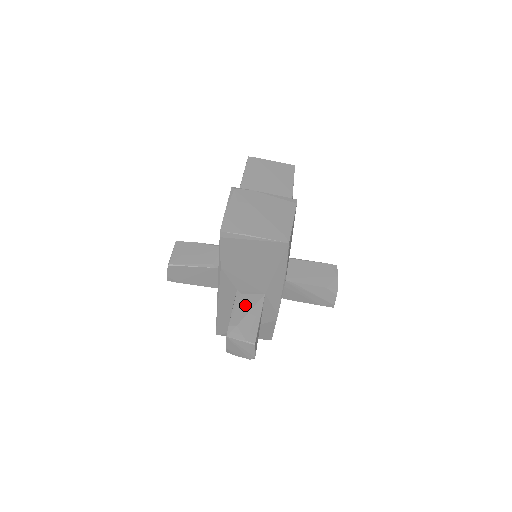
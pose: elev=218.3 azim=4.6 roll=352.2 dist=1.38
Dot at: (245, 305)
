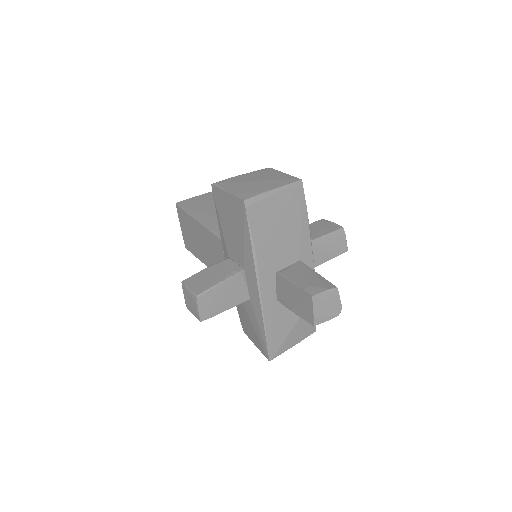
Dot at: (296, 274)
